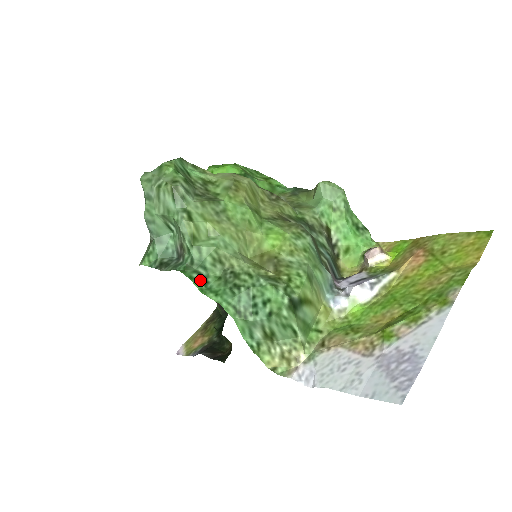
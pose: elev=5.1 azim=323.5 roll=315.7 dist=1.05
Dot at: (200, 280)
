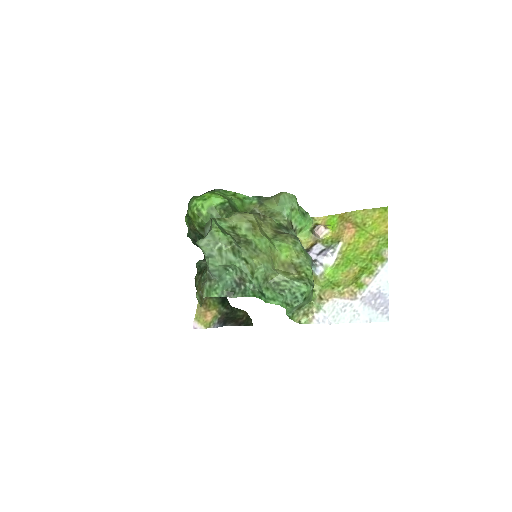
Dot at: (262, 296)
